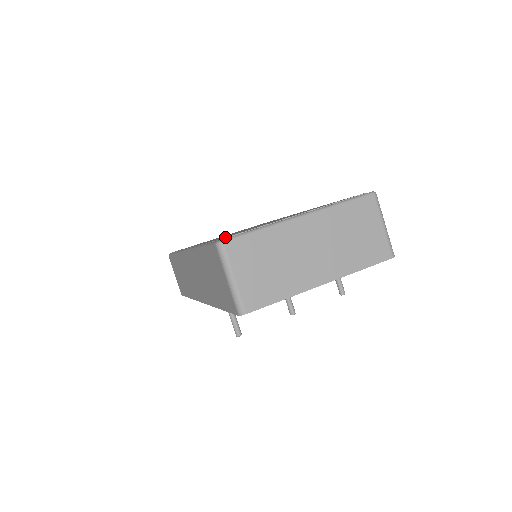
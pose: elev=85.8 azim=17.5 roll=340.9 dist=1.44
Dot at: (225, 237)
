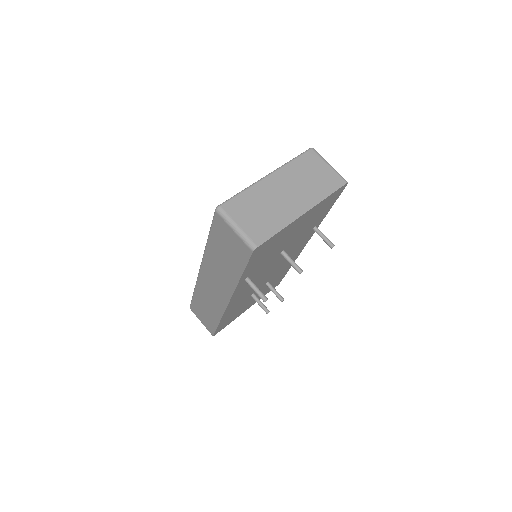
Dot at: occluded
